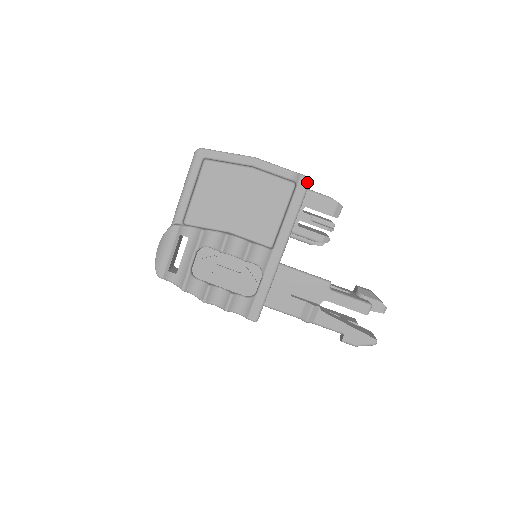
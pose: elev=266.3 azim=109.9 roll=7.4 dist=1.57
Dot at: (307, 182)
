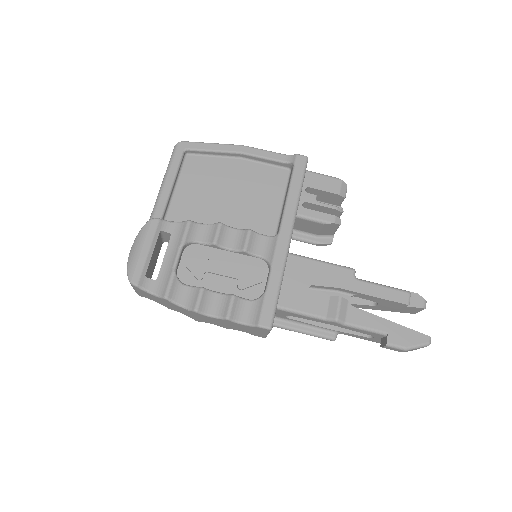
Dot at: (305, 160)
